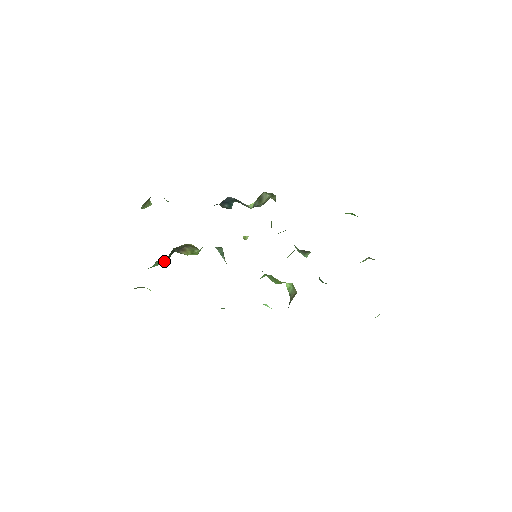
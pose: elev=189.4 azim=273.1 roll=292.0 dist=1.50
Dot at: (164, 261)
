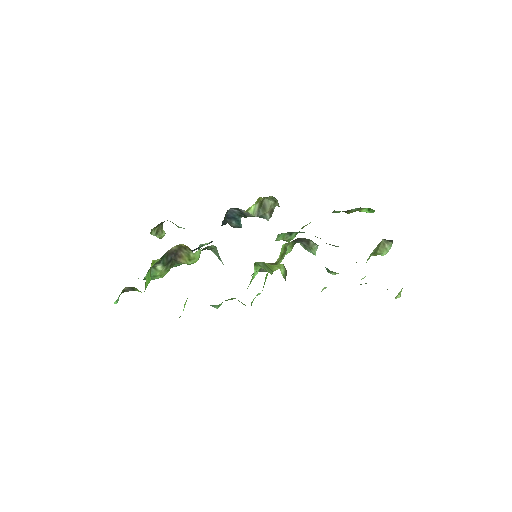
Dot at: (154, 262)
